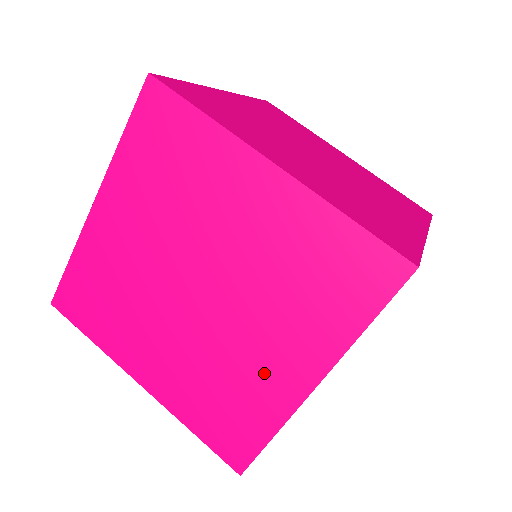
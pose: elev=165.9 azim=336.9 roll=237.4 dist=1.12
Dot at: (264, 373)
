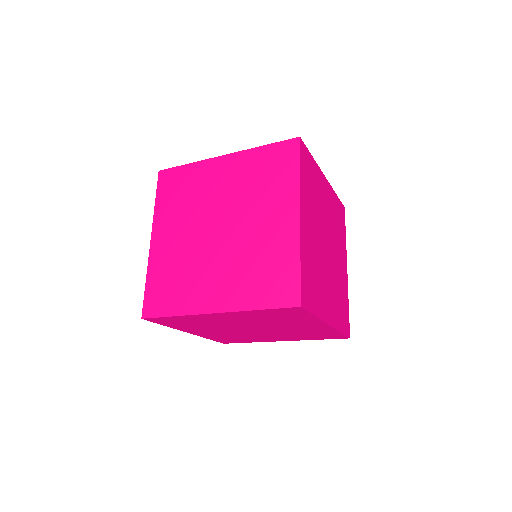
Dot at: (309, 329)
